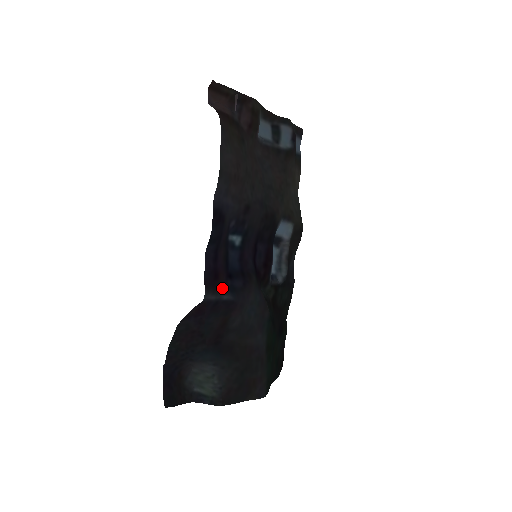
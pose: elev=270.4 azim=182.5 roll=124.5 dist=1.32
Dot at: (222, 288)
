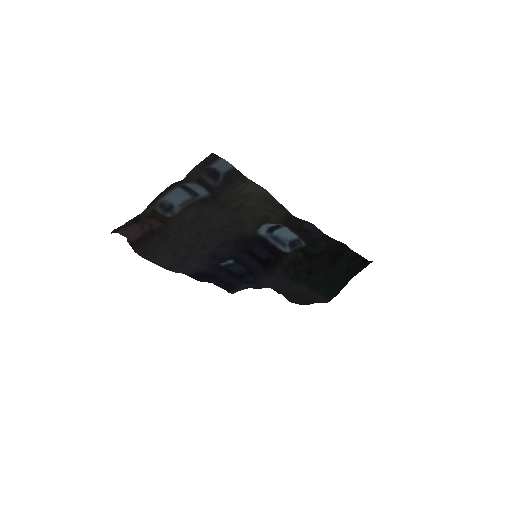
Dot at: (240, 285)
